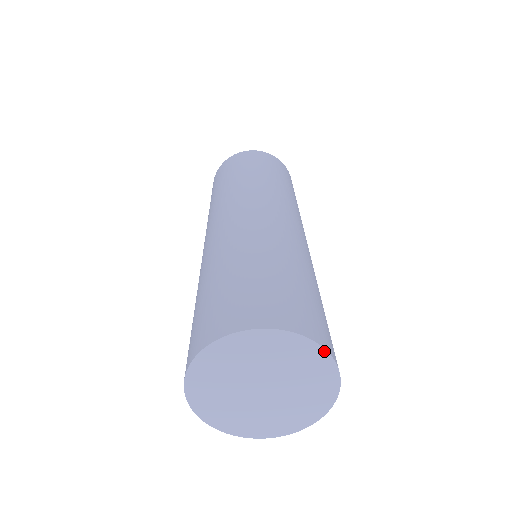
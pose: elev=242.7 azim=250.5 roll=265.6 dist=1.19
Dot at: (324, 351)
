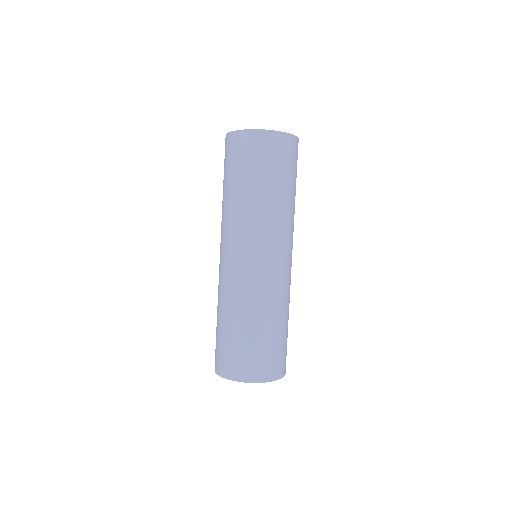
Dot at: occluded
